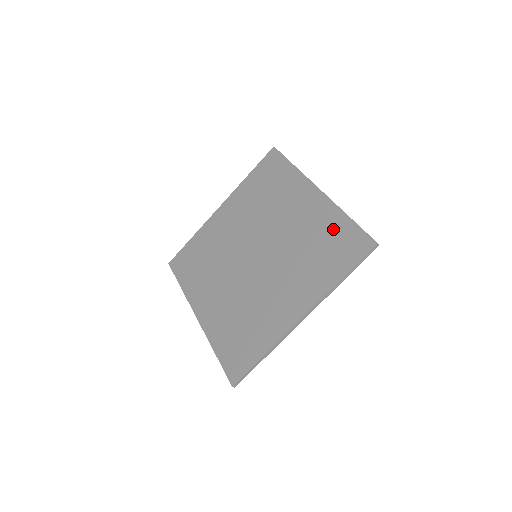
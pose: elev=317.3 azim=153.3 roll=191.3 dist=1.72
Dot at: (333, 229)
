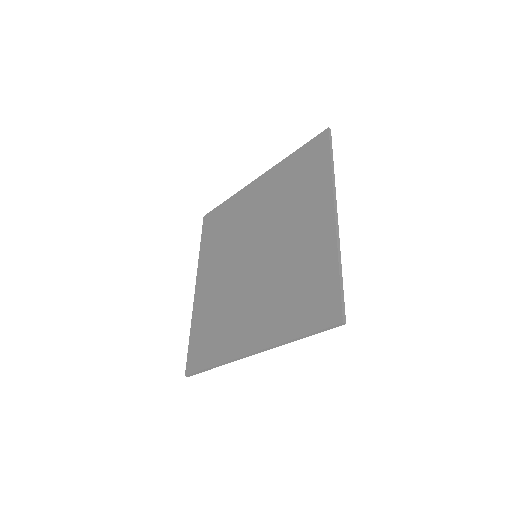
Dot at: (319, 273)
